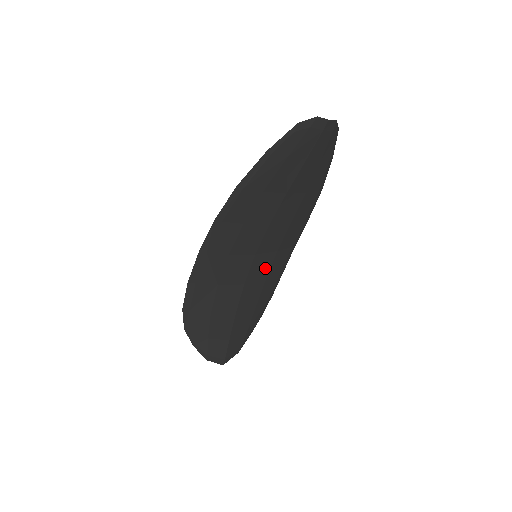
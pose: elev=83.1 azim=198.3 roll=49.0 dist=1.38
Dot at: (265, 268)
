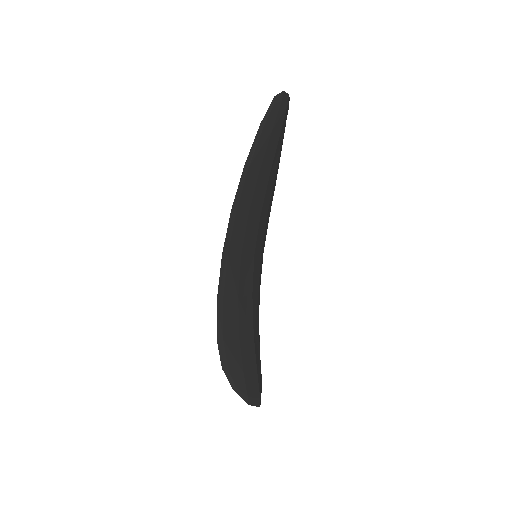
Dot at: (257, 276)
